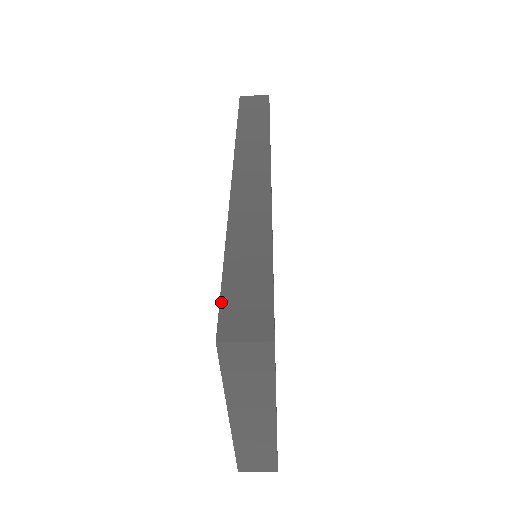
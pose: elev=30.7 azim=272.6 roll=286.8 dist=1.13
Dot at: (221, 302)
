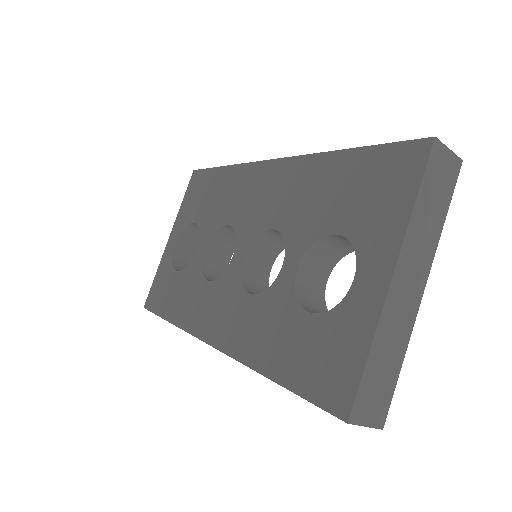
Dot at: (397, 142)
